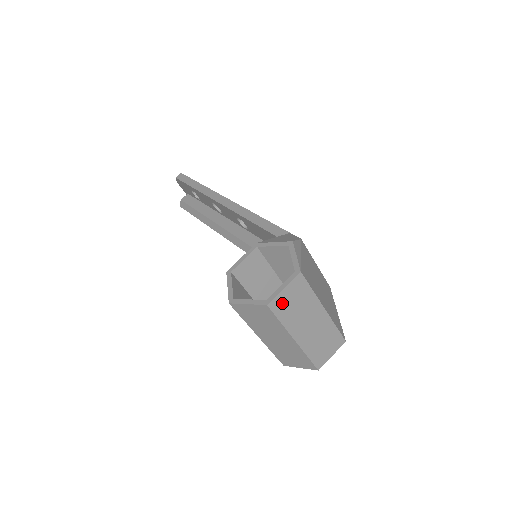
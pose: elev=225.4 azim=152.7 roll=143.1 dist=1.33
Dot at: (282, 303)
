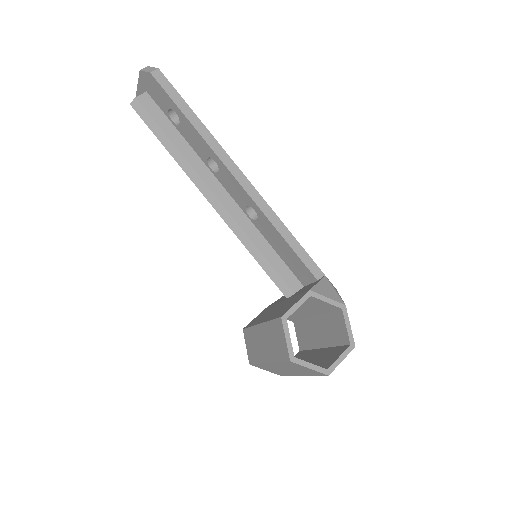
Dot at: occluded
